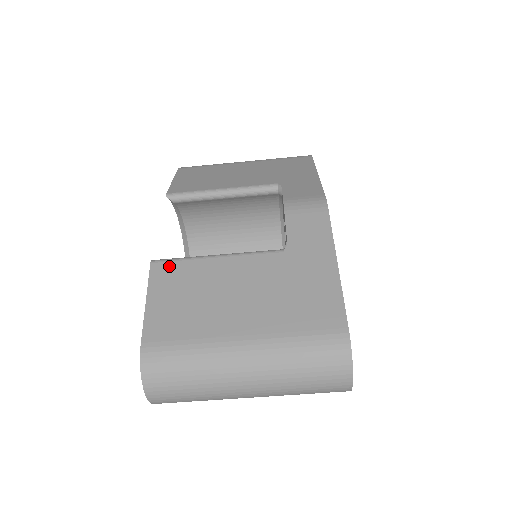
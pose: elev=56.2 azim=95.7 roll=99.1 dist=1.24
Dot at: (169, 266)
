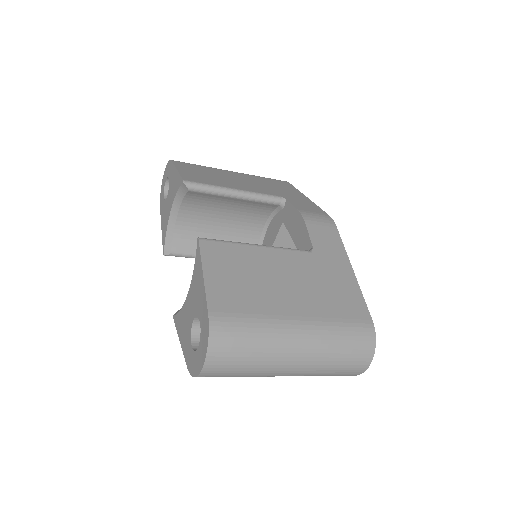
Dot at: (217, 246)
